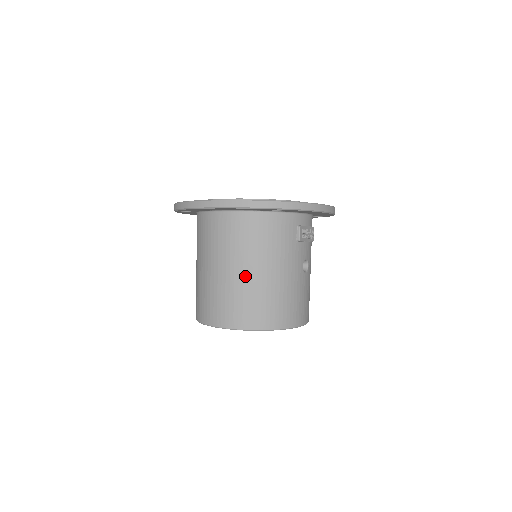
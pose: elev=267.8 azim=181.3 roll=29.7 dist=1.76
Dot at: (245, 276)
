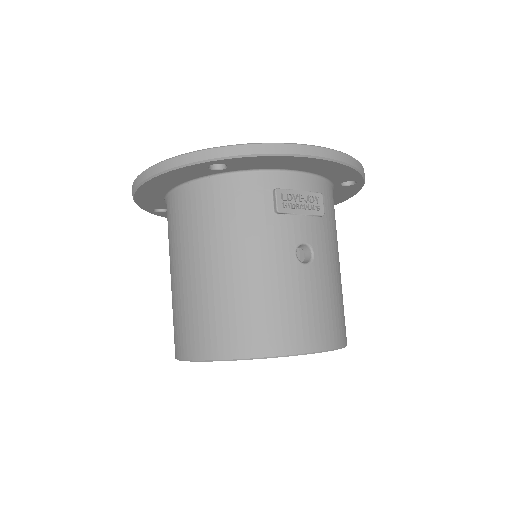
Dot at: (197, 276)
